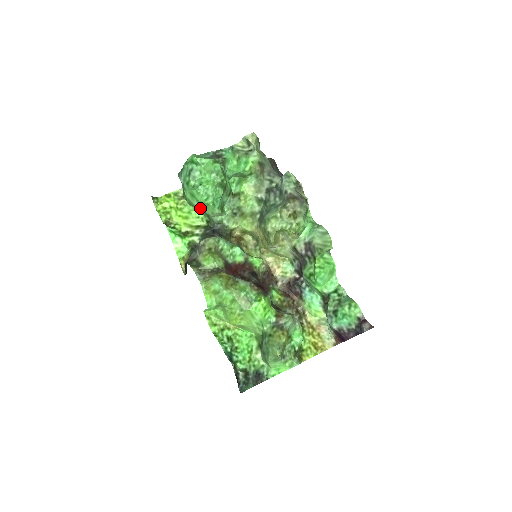
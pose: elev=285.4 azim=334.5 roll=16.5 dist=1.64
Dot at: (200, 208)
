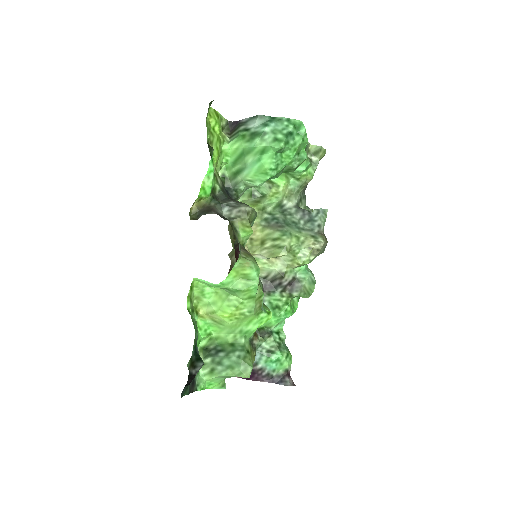
Dot at: (245, 164)
